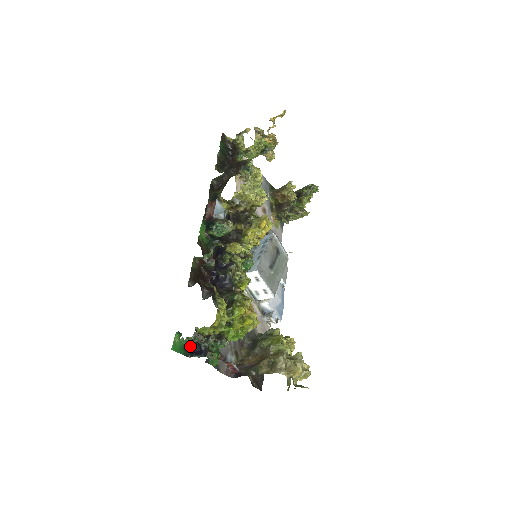
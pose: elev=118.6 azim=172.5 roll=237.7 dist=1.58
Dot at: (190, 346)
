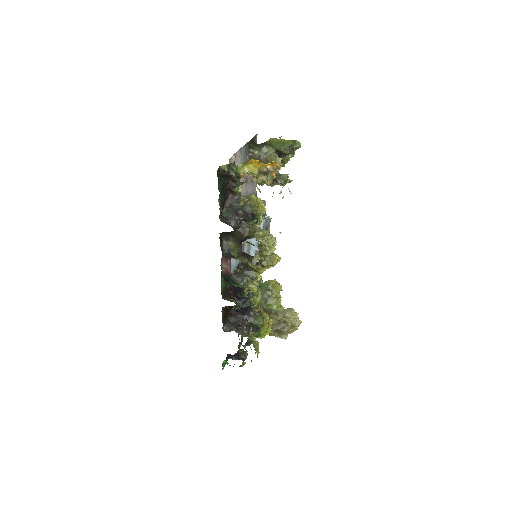
Dot at: (229, 354)
